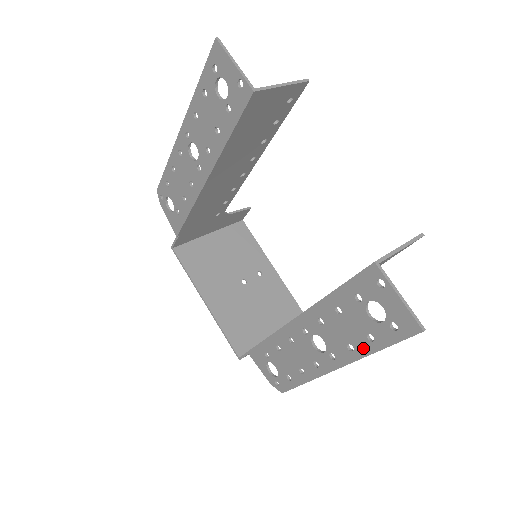
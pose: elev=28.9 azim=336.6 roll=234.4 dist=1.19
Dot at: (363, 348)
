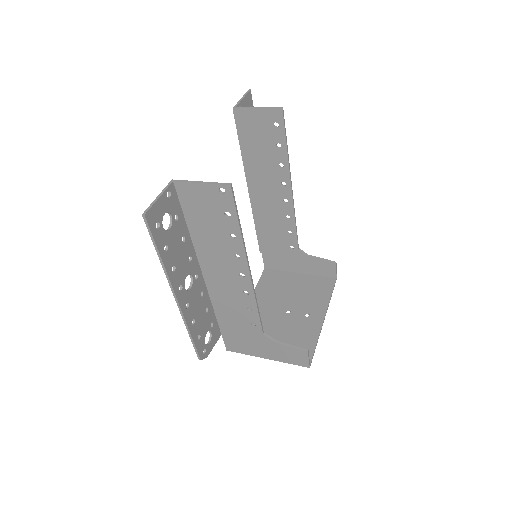
Dot at: (165, 262)
